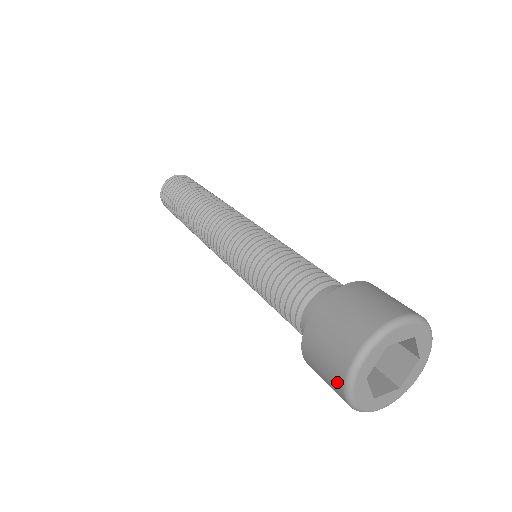
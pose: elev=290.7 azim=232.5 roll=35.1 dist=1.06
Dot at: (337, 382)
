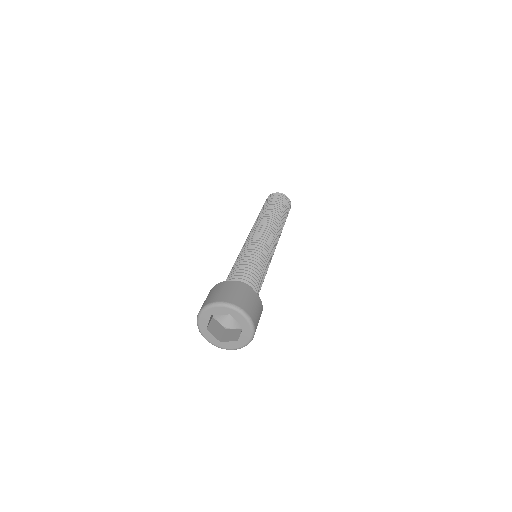
Dot at: (203, 305)
